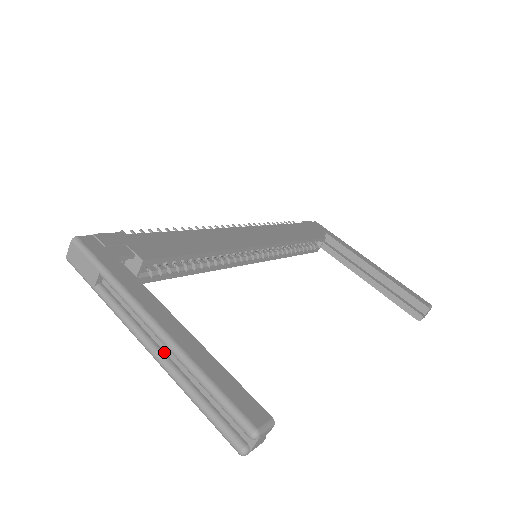
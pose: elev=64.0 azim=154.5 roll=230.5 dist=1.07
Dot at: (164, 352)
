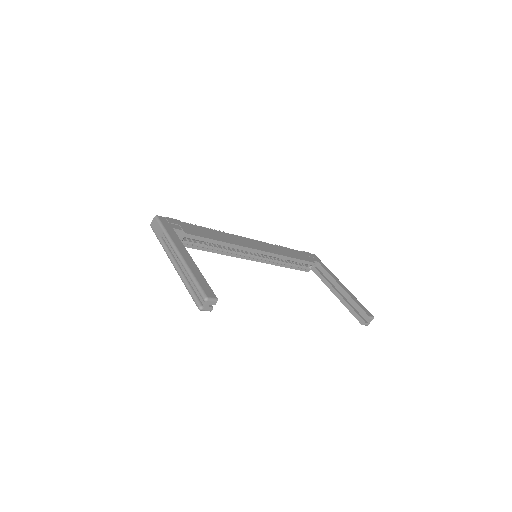
Dot at: (181, 268)
